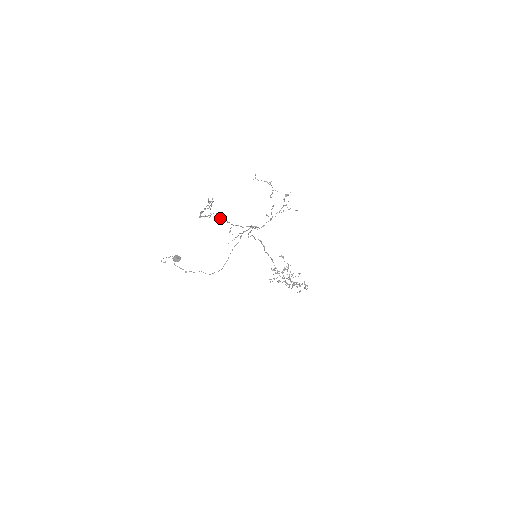
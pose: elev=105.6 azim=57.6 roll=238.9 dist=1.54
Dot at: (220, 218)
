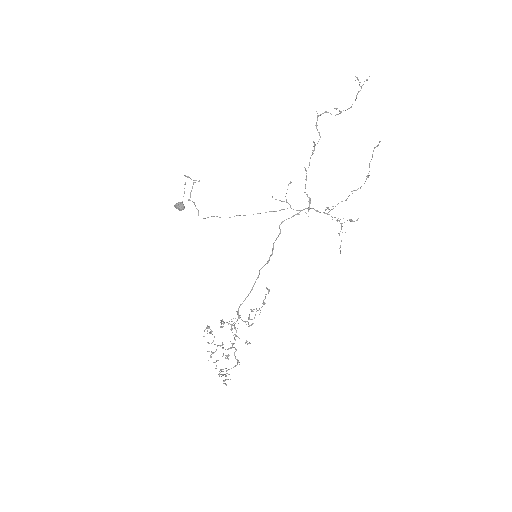
Dot at: occluded
